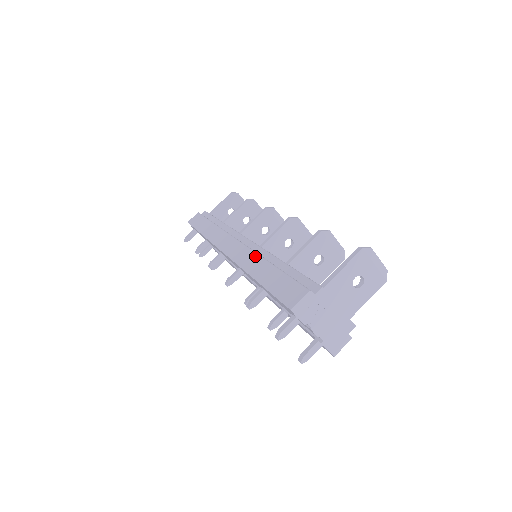
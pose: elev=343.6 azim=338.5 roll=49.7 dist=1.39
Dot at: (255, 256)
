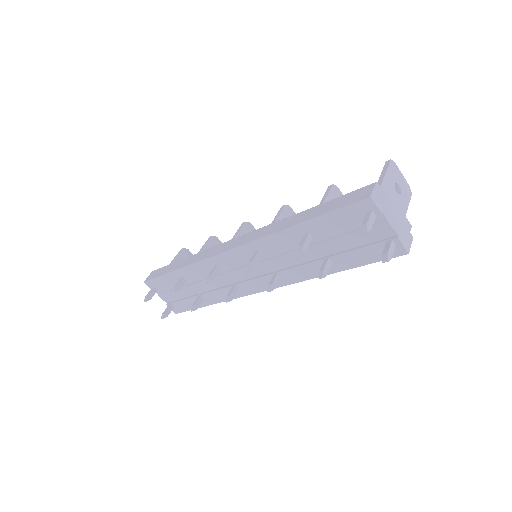
Dot at: (278, 222)
